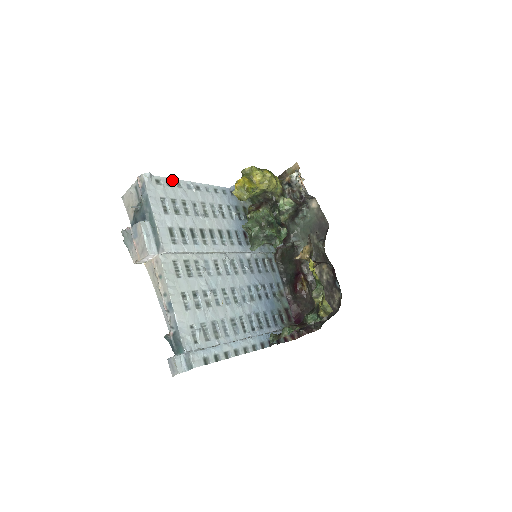
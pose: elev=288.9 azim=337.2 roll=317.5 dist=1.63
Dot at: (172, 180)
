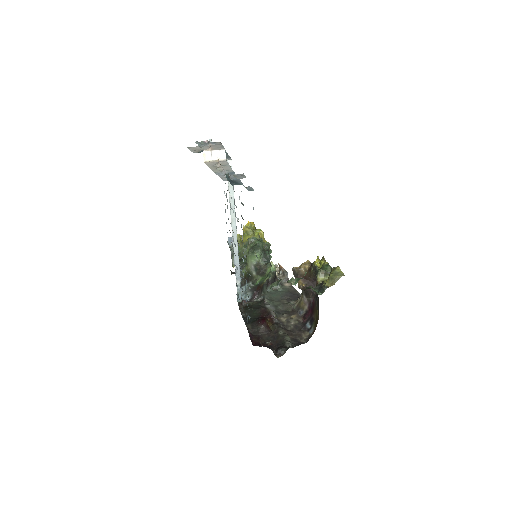
Dot at: occluded
